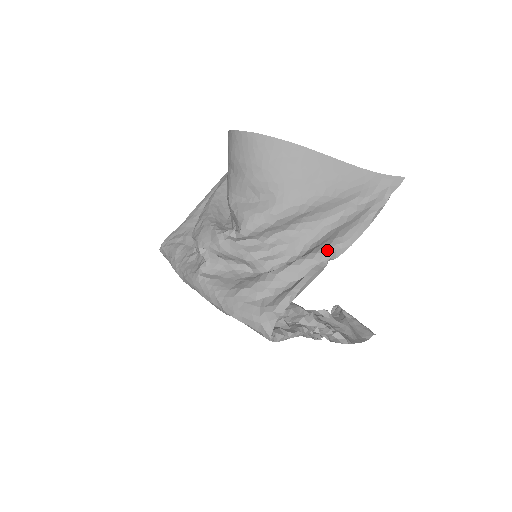
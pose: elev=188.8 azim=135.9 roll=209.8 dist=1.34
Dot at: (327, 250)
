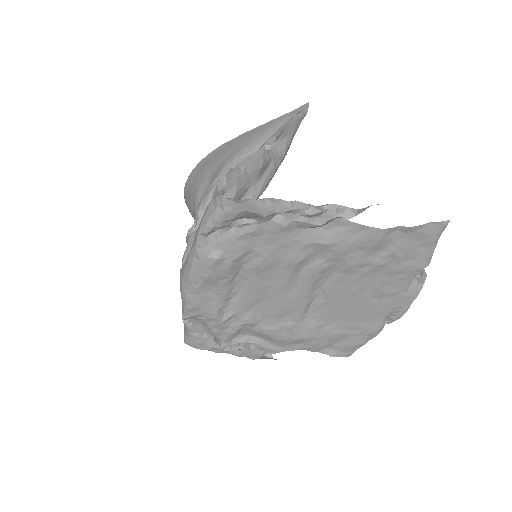
Dot at: (261, 147)
